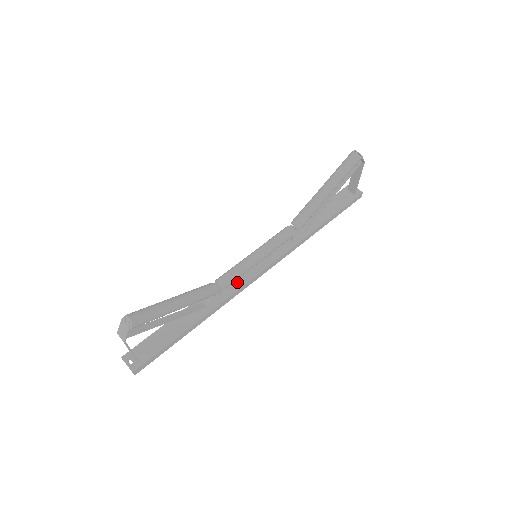
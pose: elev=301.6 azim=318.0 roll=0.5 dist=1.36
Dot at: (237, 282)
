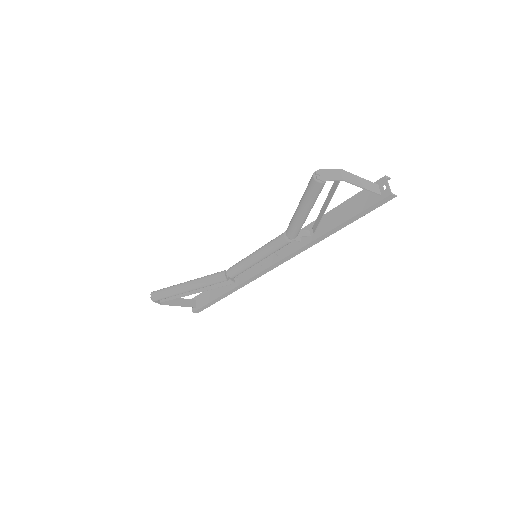
Dot at: (253, 270)
